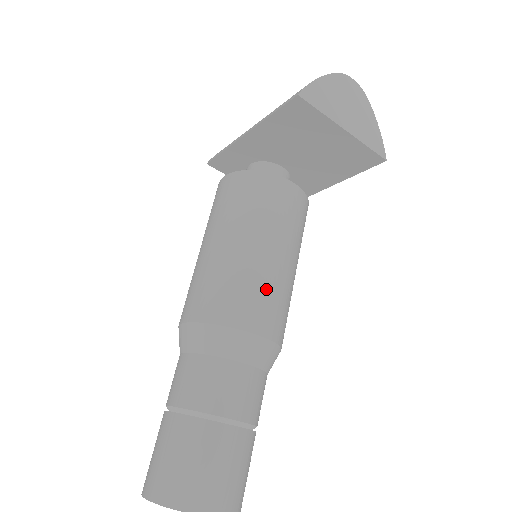
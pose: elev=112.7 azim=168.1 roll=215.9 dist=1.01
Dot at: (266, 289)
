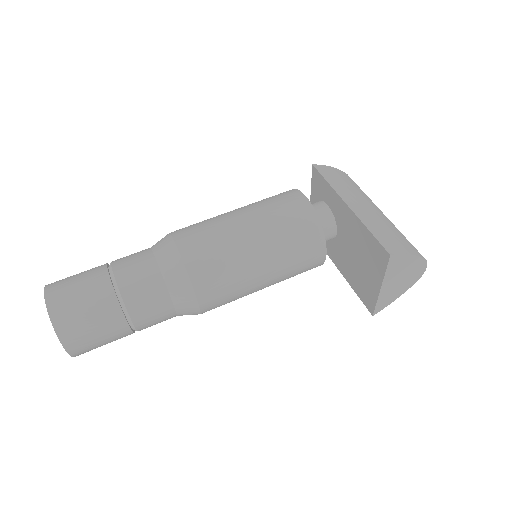
Dot at: (234, 290)
